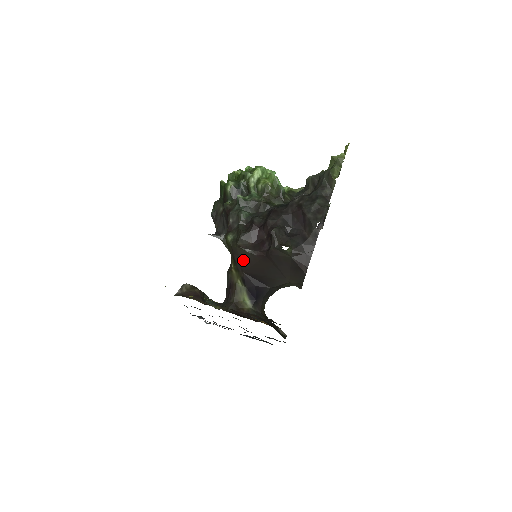
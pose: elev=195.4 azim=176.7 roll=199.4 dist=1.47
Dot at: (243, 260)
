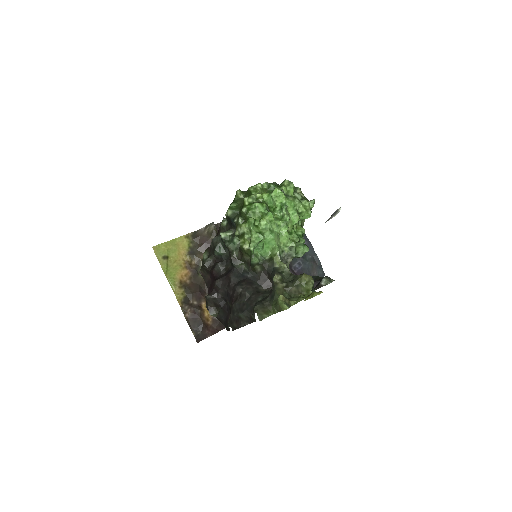
Dot at: occluded
